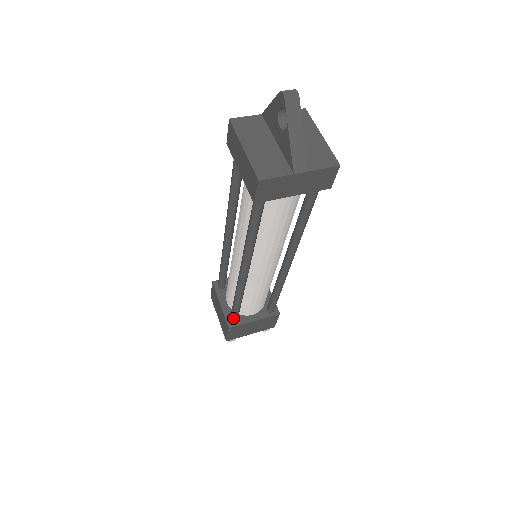
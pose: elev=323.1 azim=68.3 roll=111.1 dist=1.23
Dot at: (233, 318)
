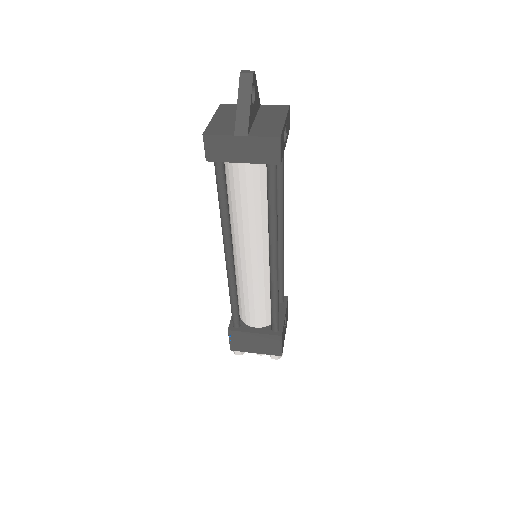
Dot at: (233, 320)
